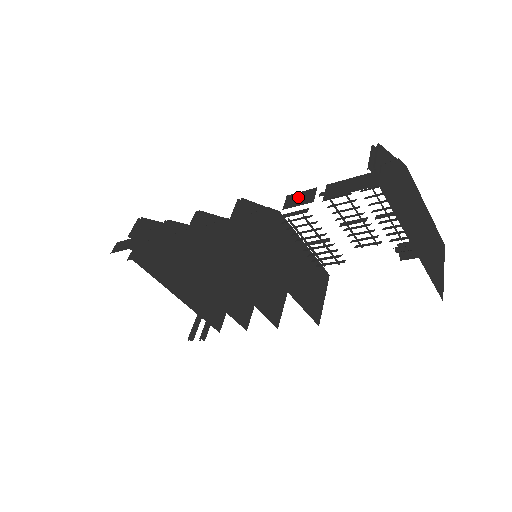
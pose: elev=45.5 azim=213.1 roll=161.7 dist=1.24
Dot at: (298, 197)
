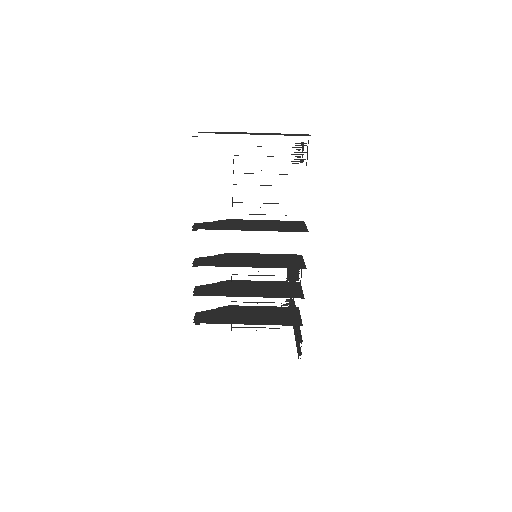
Dot at: occluded
